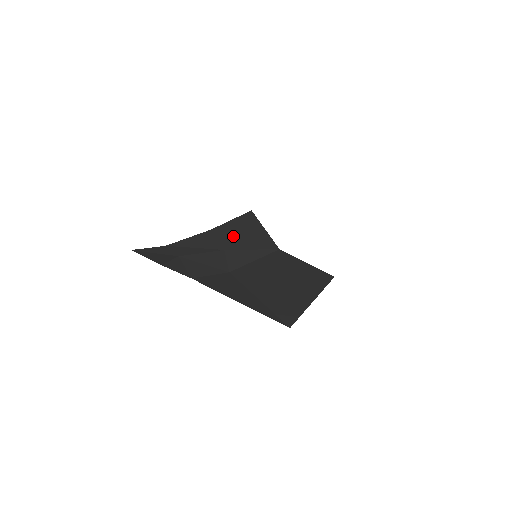
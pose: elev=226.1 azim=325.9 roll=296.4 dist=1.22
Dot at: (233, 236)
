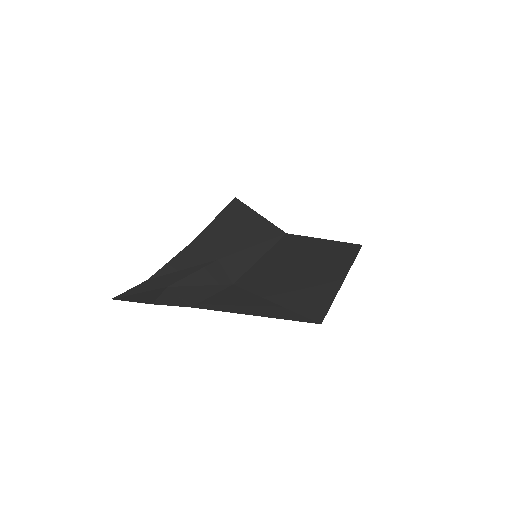
Dot at: (223, 239)
